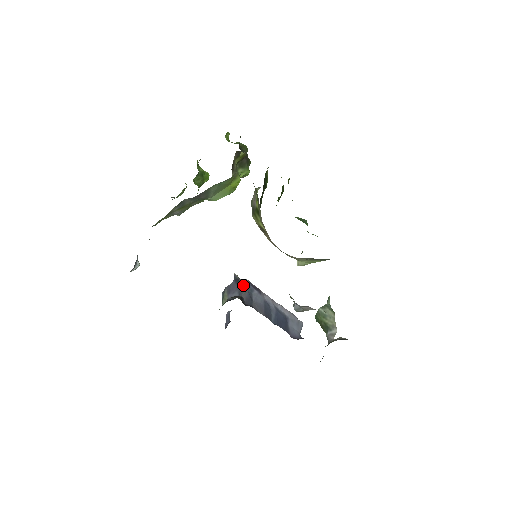
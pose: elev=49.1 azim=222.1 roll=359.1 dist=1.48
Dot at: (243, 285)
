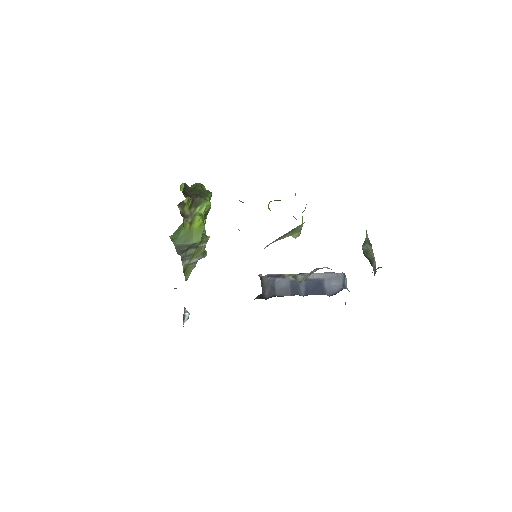
Dot at: (265, 281)
